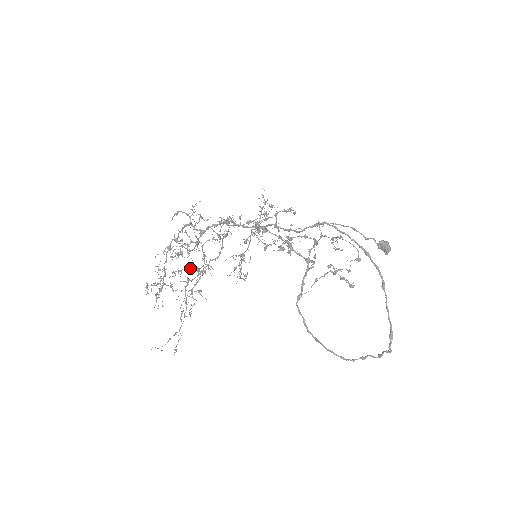
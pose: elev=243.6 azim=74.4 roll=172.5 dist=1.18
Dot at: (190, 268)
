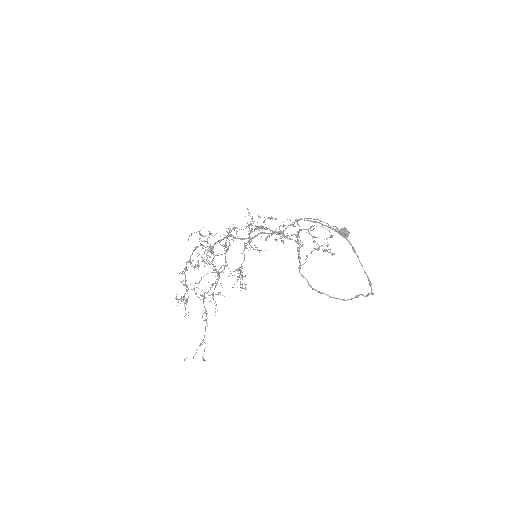
Dot at: (211, 272)
